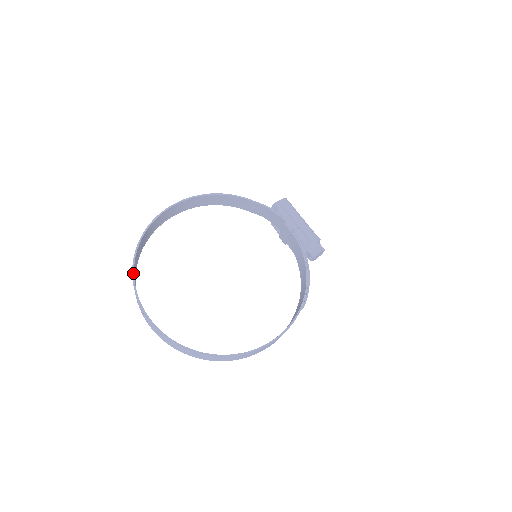
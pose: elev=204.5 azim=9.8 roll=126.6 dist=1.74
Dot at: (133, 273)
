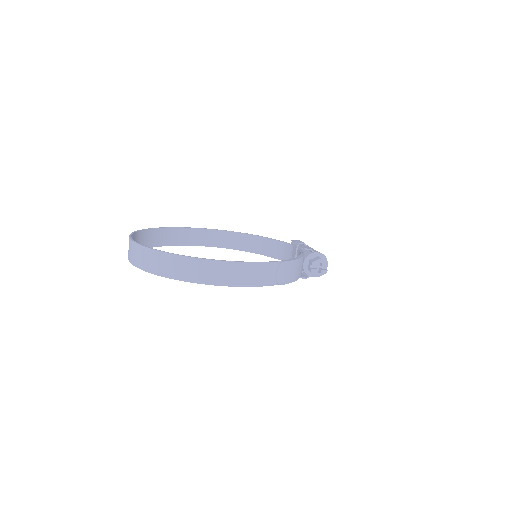
Dot at: (143, 229)
